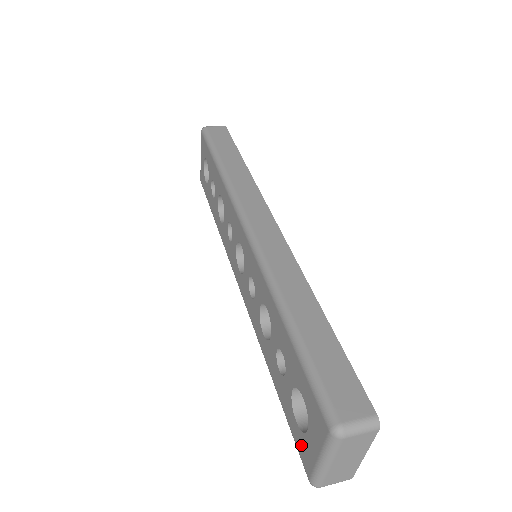
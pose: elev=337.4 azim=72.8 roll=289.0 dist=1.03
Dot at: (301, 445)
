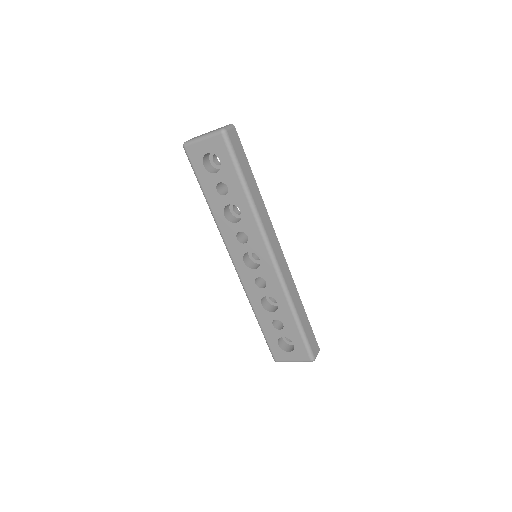
Dot at: (277, 352)
